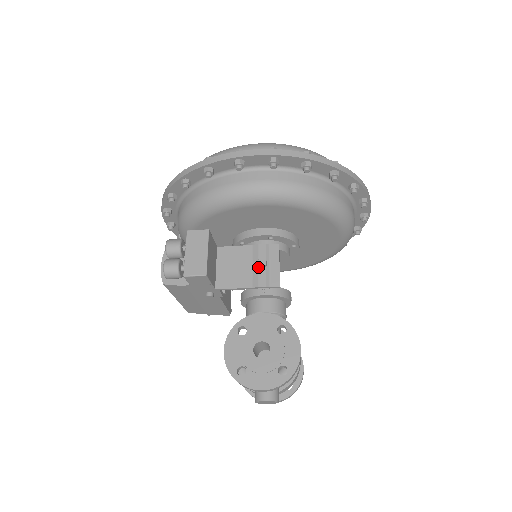
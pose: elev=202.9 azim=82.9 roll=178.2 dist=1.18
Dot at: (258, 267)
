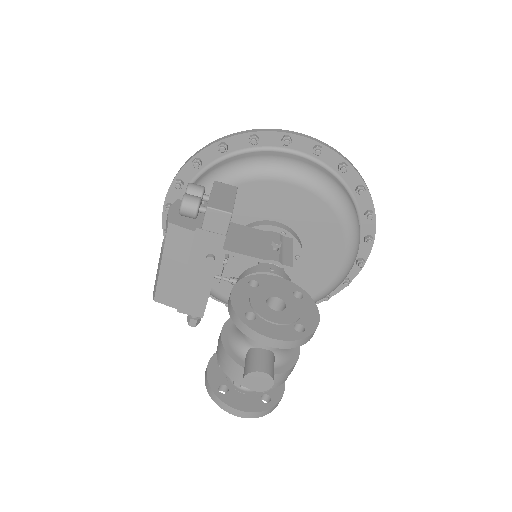
Dot at: (271, 246)
